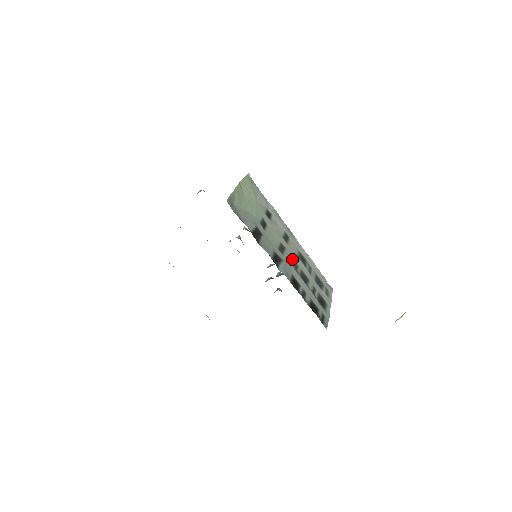
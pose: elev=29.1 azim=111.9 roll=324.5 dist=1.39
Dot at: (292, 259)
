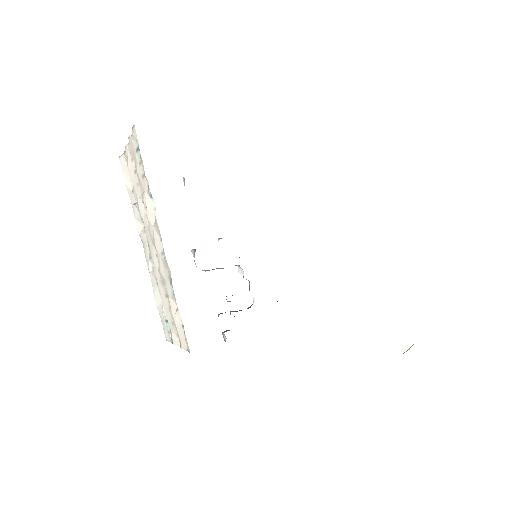
Dot at: occluded
